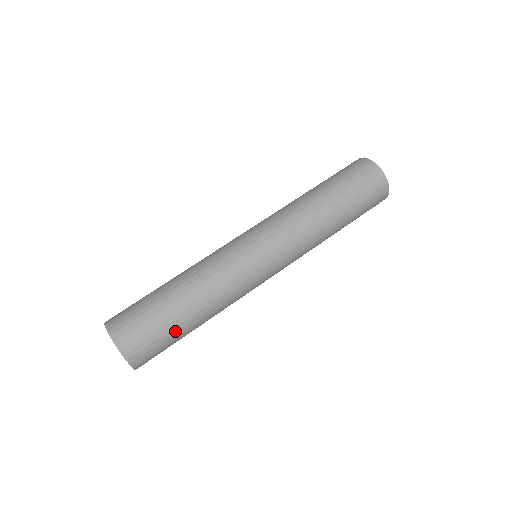
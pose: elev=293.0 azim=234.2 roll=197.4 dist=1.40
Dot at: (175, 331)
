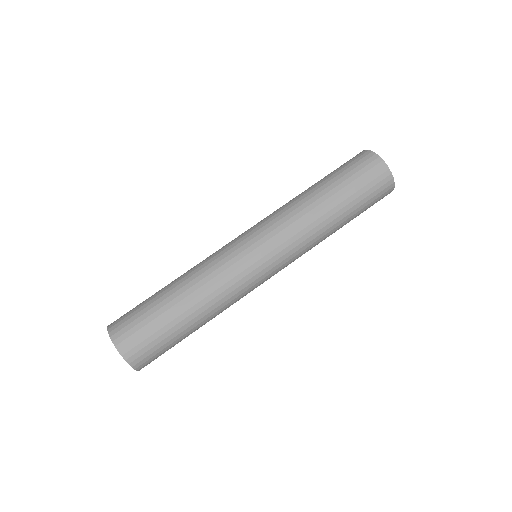
Dot at: (172, 331)
